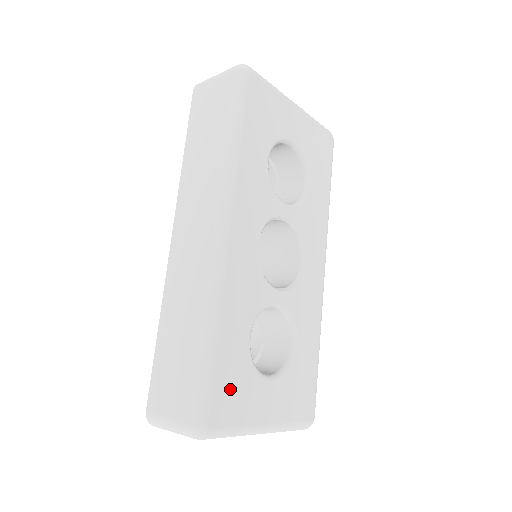
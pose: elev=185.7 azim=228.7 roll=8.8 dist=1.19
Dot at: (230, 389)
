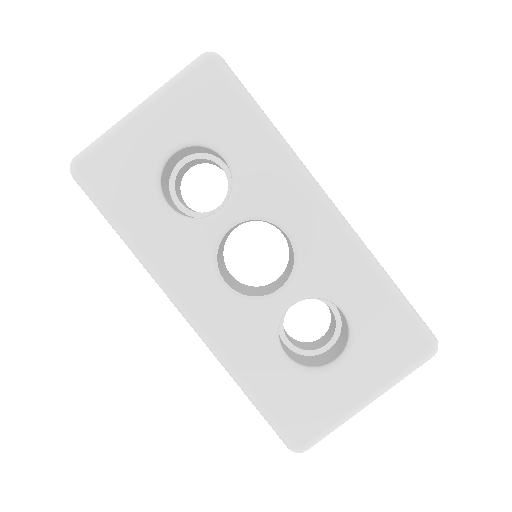
Dot at: (297, 408)
